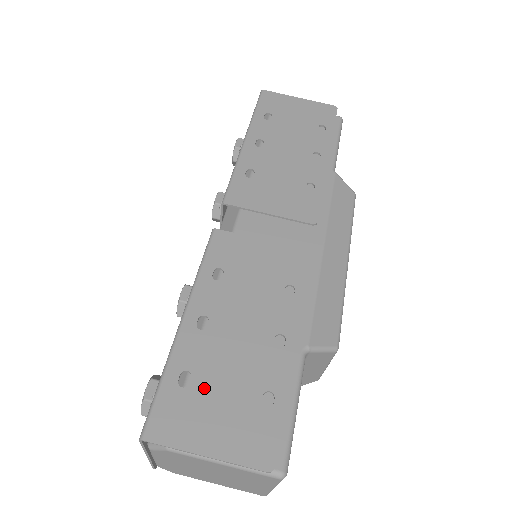
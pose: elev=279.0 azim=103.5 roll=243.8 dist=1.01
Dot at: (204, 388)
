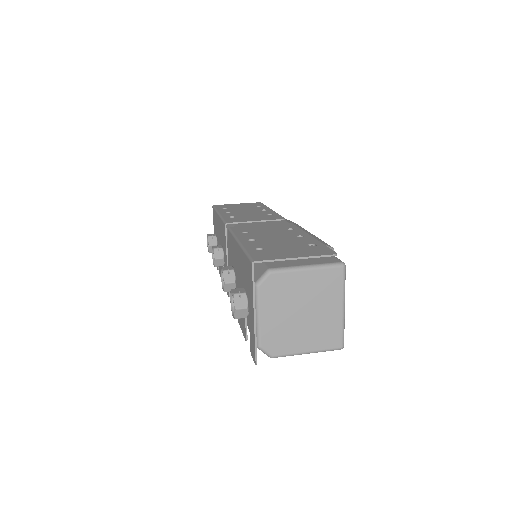
Dot at: (273, 249)
